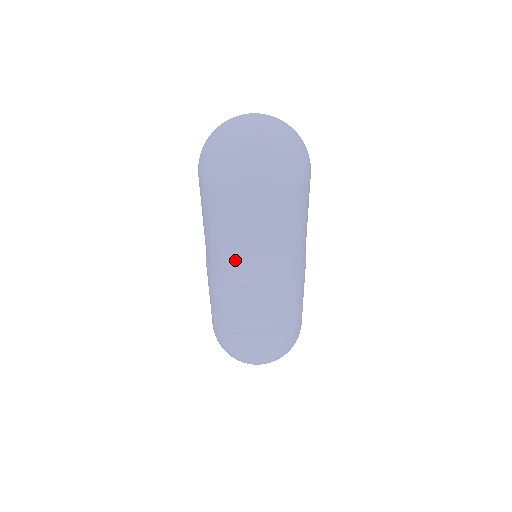
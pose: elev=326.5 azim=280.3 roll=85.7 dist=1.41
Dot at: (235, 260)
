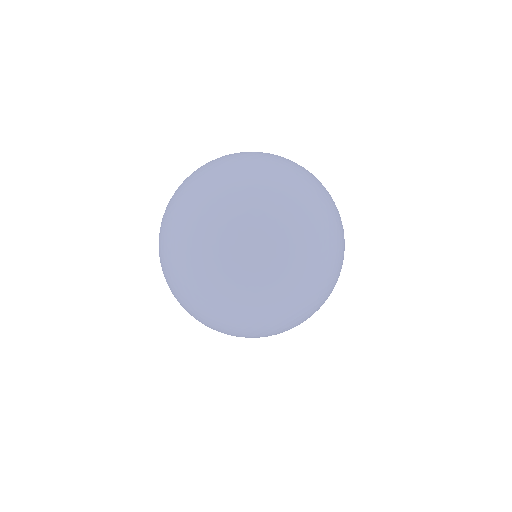
Dot at: occluded
